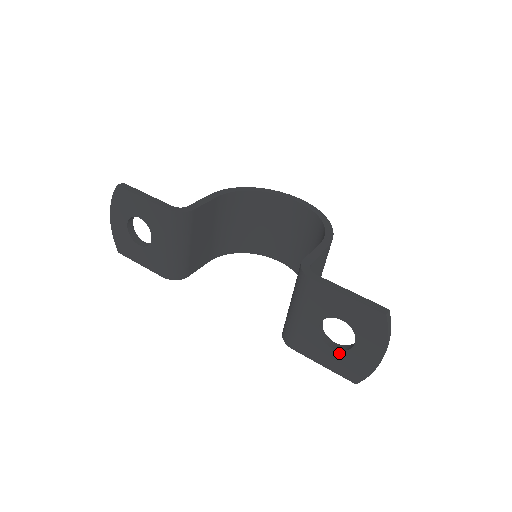
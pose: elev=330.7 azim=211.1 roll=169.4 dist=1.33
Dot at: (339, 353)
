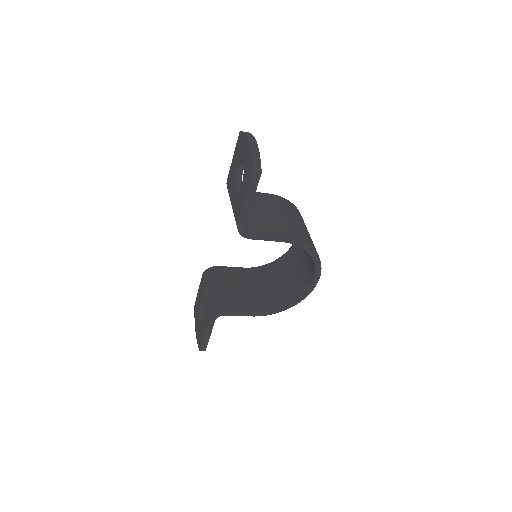
Dot at: (244, 179)
